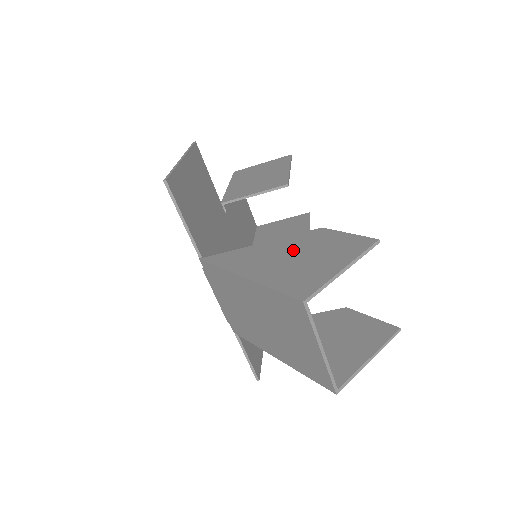
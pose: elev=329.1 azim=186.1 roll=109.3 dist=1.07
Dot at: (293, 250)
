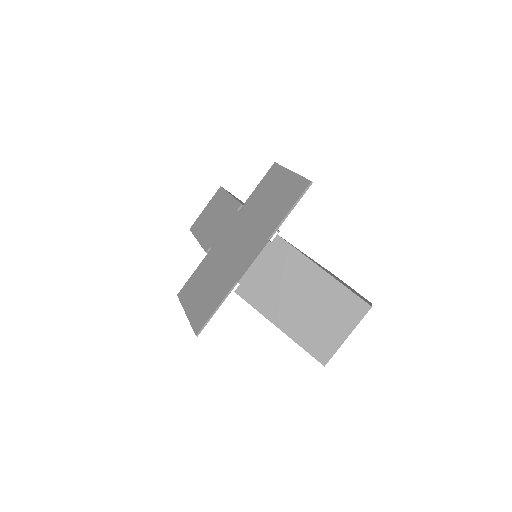
Dot at: occluded
